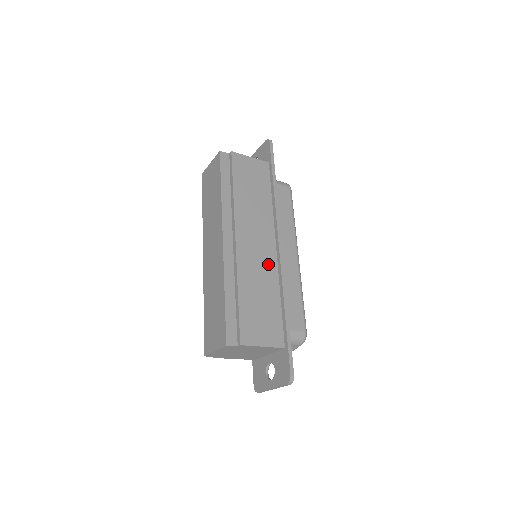
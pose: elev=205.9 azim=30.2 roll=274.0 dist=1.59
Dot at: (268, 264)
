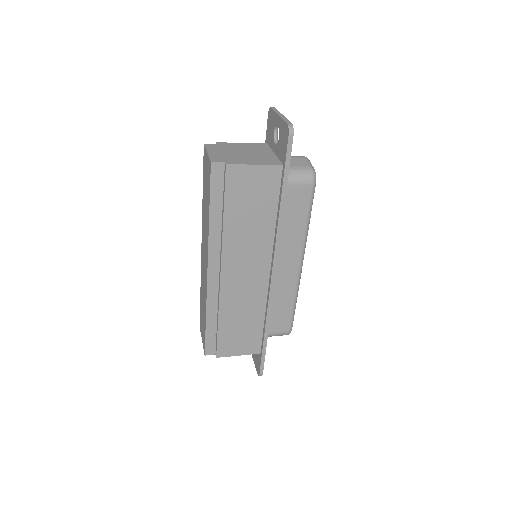
Dot at: (256, 290)
